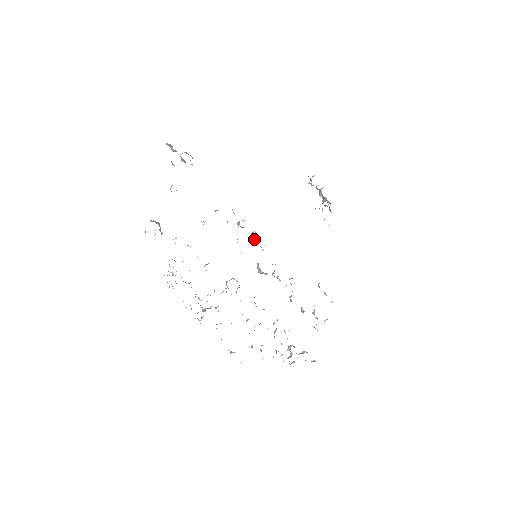
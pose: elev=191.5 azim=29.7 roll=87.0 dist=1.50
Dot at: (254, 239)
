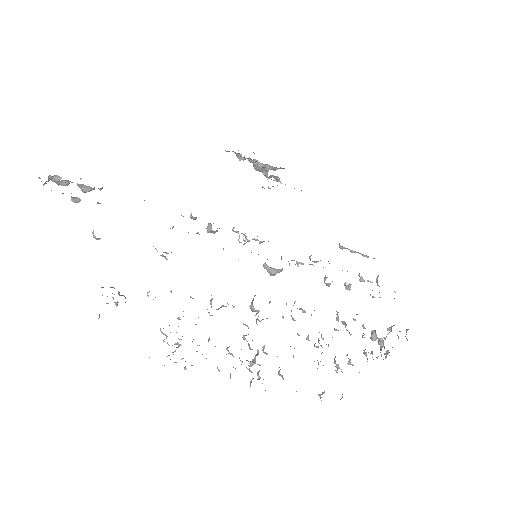
Dot at: (239, 237)
